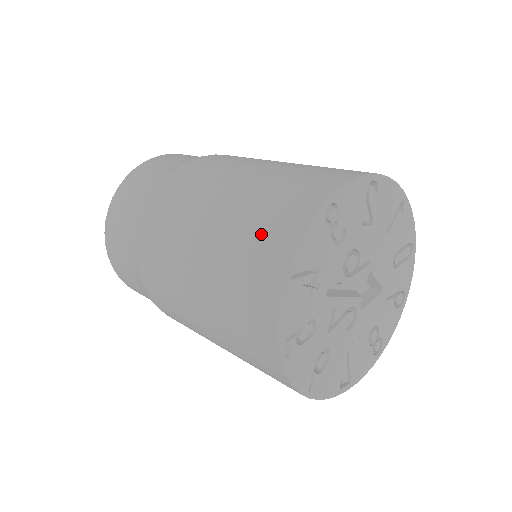
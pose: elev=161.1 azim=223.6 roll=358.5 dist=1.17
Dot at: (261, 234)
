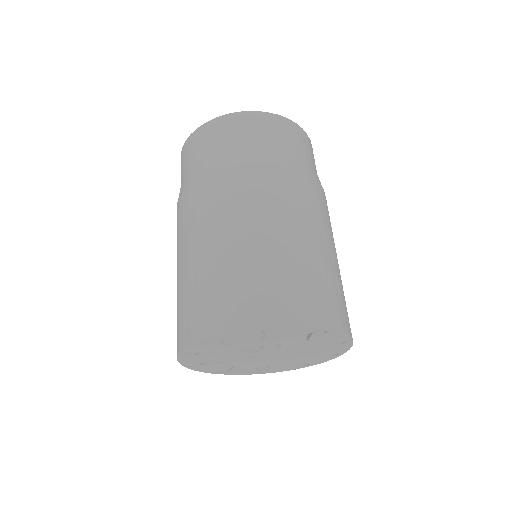
Dot at: (227, 296)
